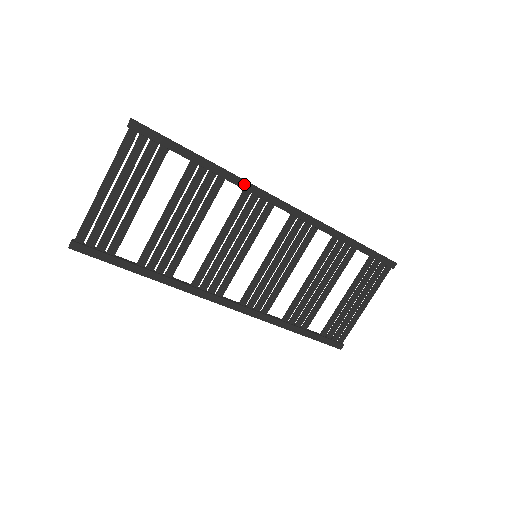
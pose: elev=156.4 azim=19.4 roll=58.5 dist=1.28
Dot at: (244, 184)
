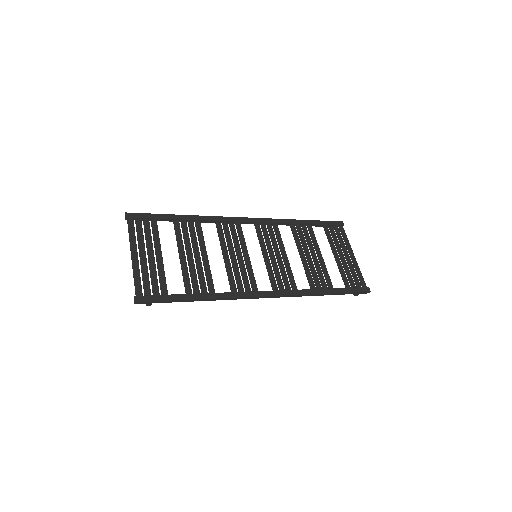
Dot at: (213, 218)
